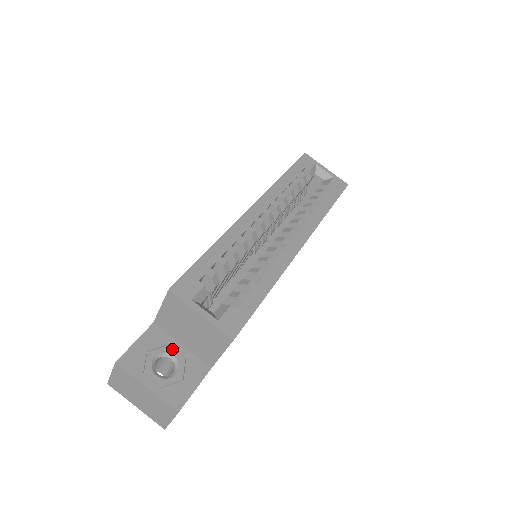
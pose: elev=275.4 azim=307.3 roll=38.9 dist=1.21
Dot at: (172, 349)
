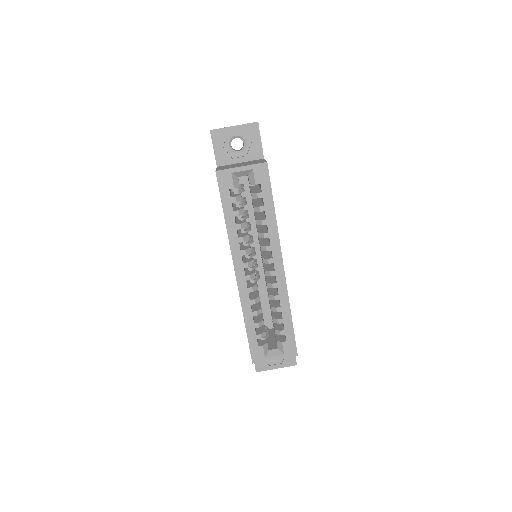
Dot at: occluded
